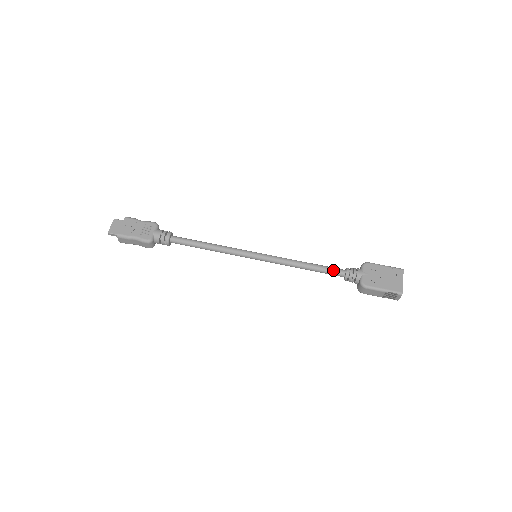
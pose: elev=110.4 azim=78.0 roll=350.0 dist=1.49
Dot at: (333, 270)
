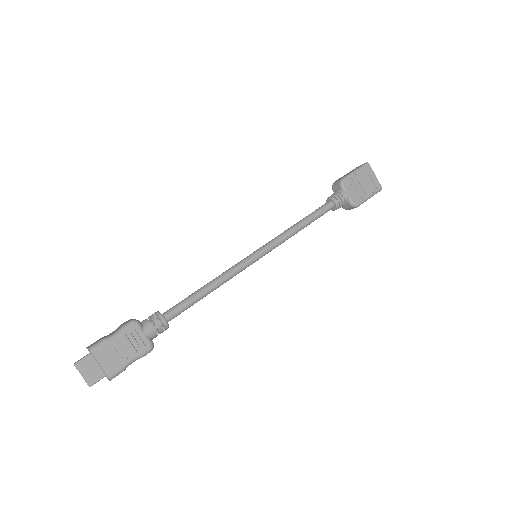
Dot at: (325, 211)
